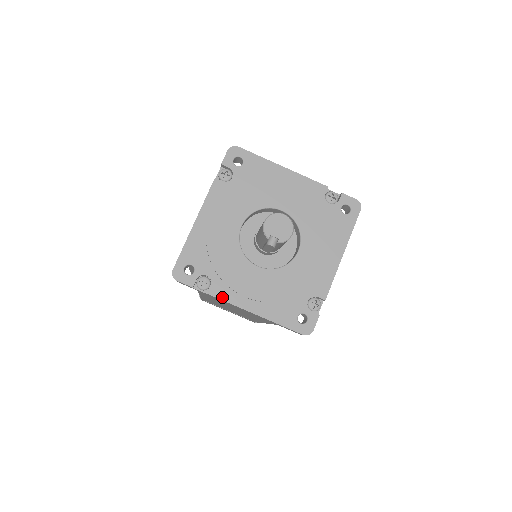
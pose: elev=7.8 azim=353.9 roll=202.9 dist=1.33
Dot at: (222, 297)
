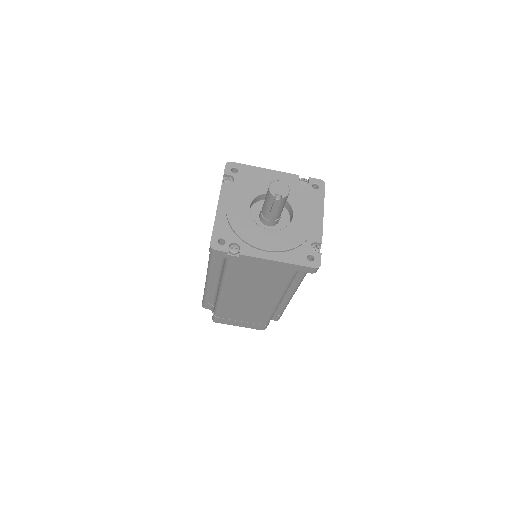
Dot at: (250, 254)
